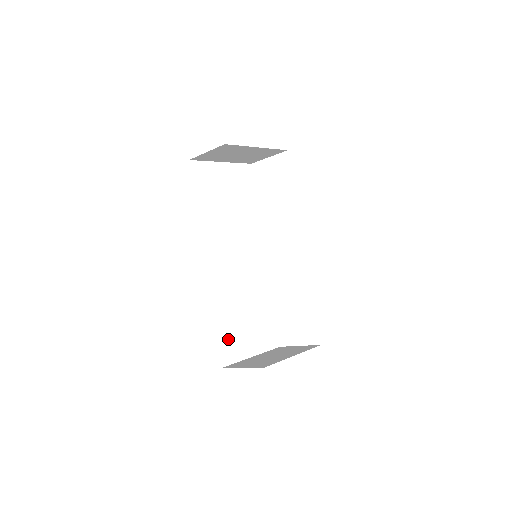
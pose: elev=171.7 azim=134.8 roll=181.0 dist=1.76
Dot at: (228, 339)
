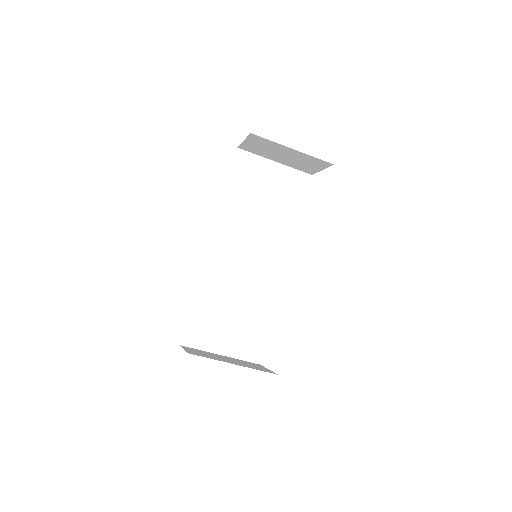
Dot at: (201, 323)
